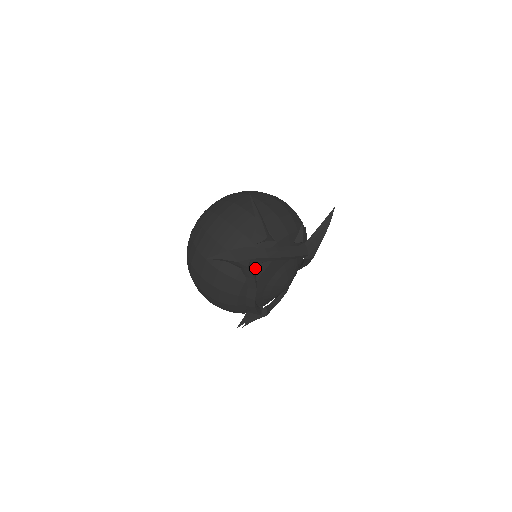
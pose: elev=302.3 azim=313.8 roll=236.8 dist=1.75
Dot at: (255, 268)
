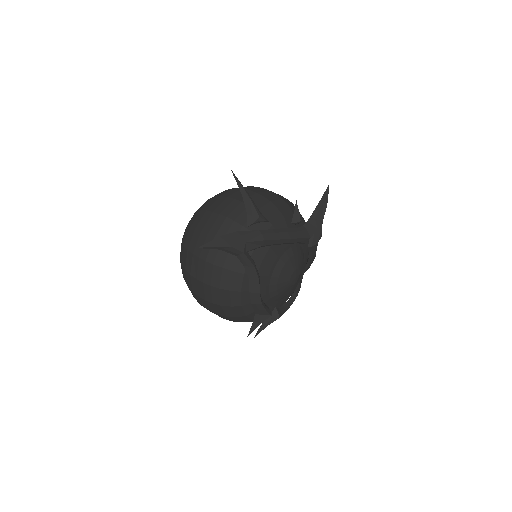
Dot at: (253, 255)
